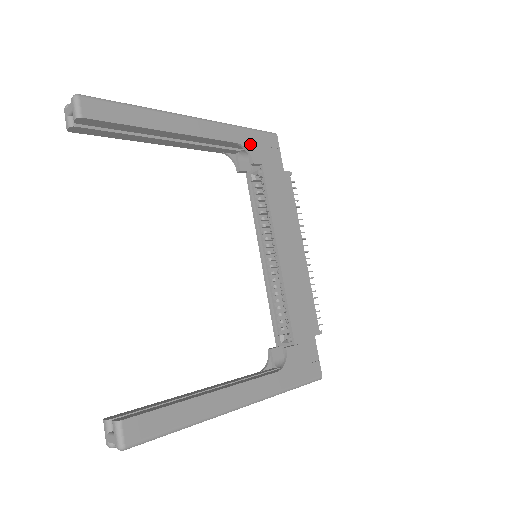
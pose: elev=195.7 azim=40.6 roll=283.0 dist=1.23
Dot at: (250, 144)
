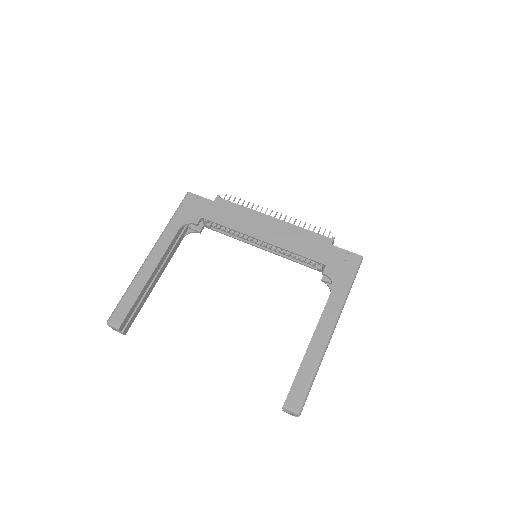
Dot at: (184, 219)
